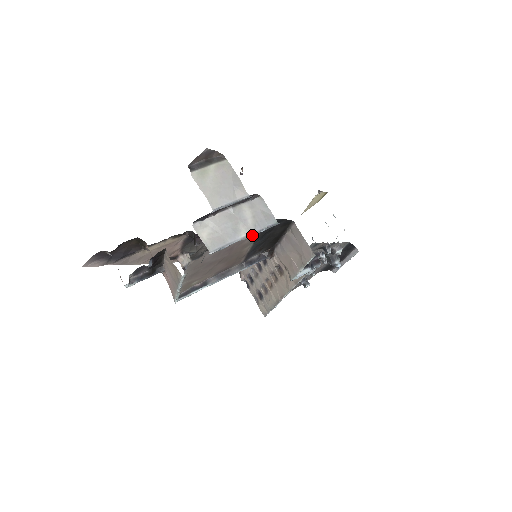
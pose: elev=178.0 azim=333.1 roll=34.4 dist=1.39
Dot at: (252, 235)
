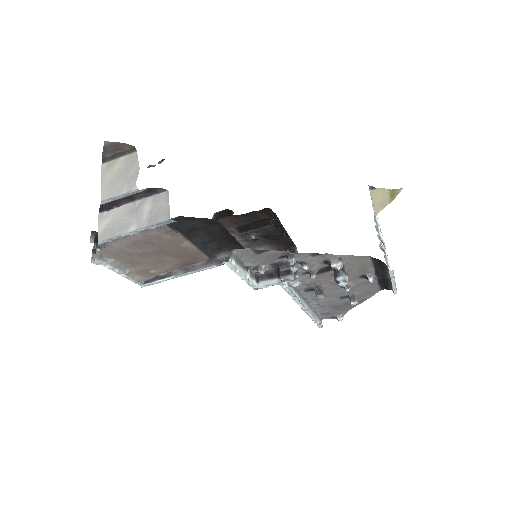
Dot at: (144, 230)
